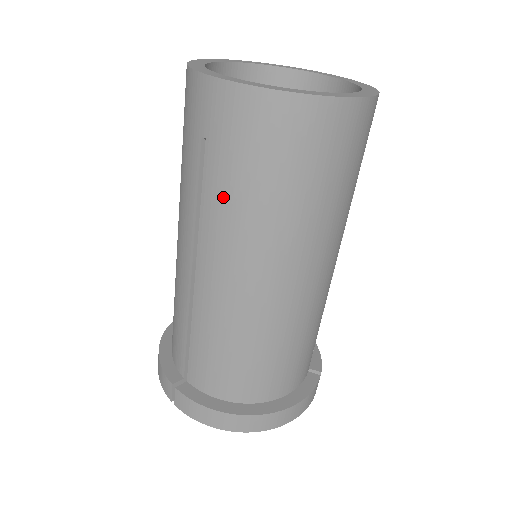
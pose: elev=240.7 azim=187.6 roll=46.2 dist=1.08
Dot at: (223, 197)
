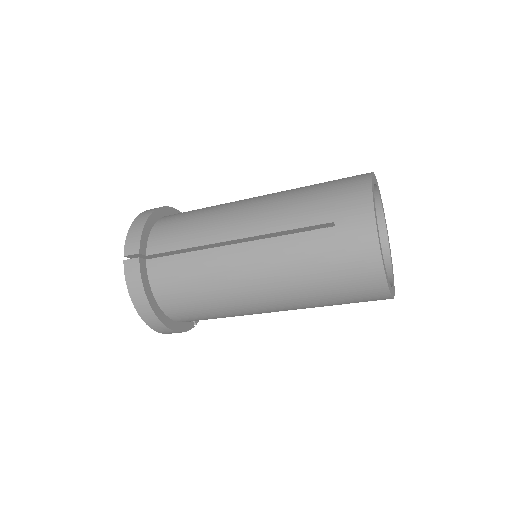
Dot at: (303, 251)
